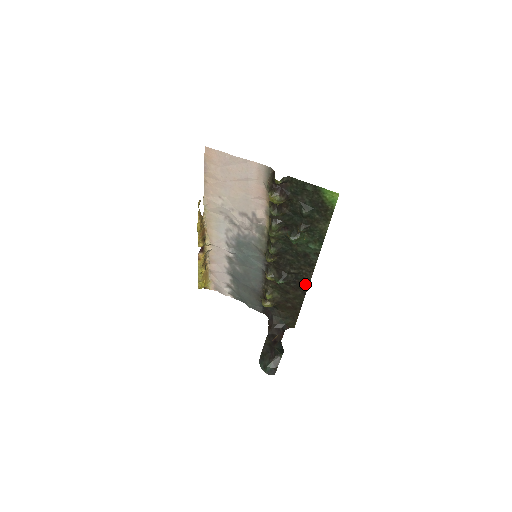
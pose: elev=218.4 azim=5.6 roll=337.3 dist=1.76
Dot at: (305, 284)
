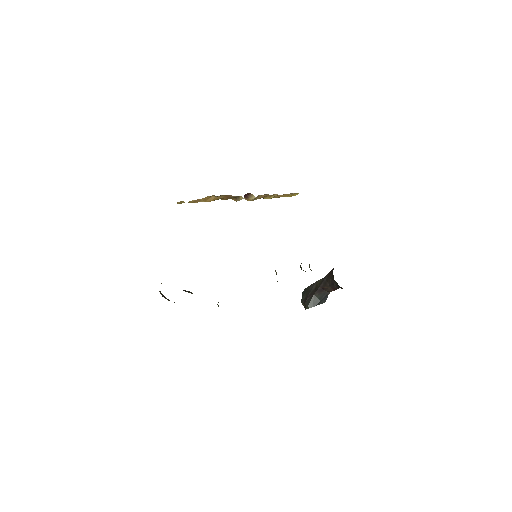
Dot at: occluded
